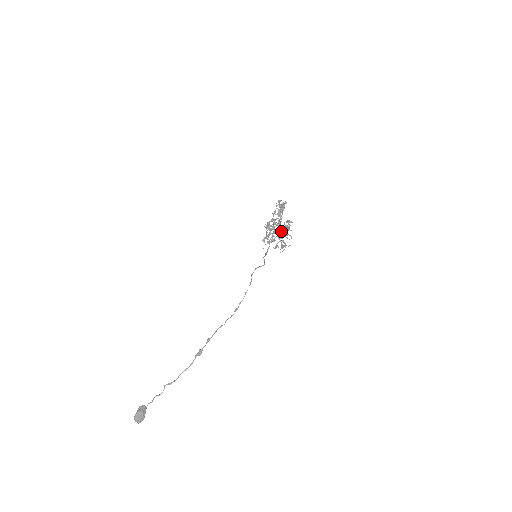
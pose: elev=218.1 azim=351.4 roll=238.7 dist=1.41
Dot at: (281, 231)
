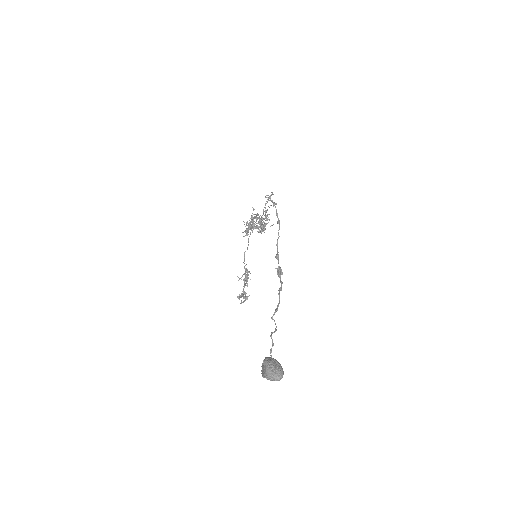
Dot at: (260, 225)
